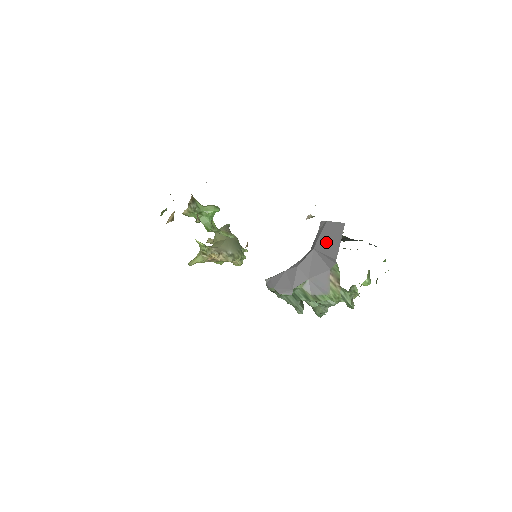
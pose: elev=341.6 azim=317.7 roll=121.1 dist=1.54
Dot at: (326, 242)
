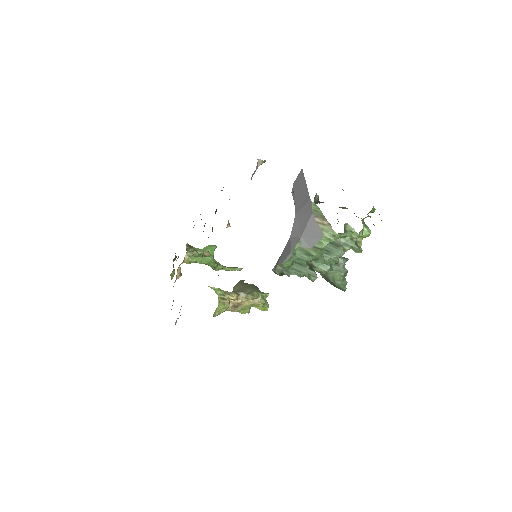
Dot at: (299, 197)
